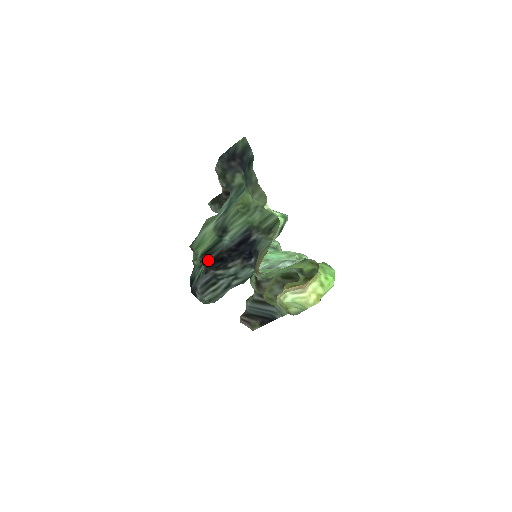
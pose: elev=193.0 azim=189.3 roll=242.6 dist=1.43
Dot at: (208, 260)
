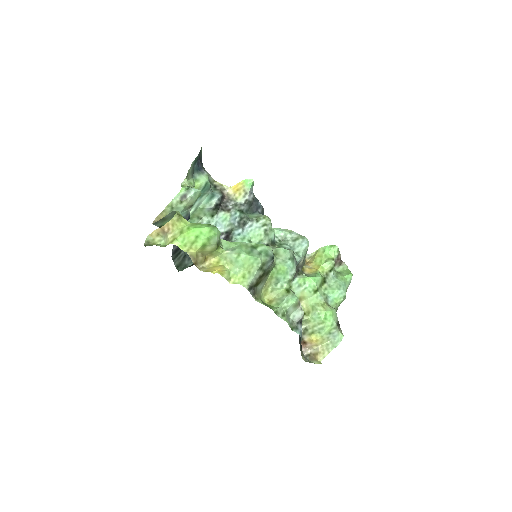
Dot at: occluded
